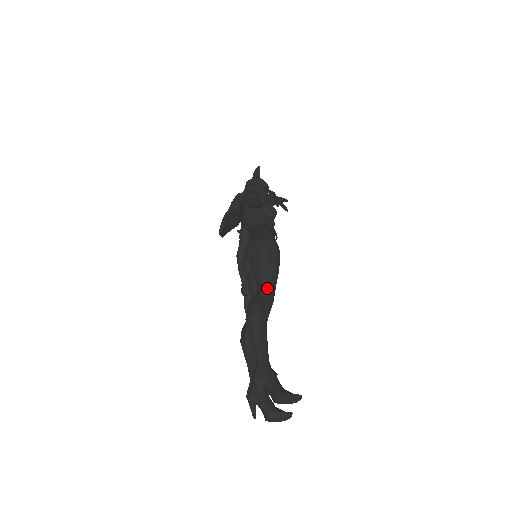
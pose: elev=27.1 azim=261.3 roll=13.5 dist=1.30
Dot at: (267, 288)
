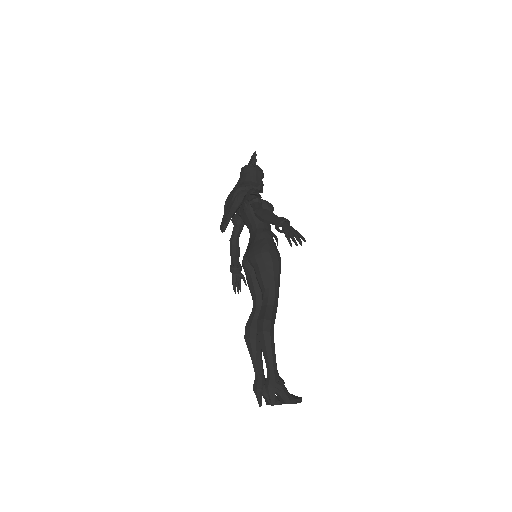
Dot at: (273, 301)
